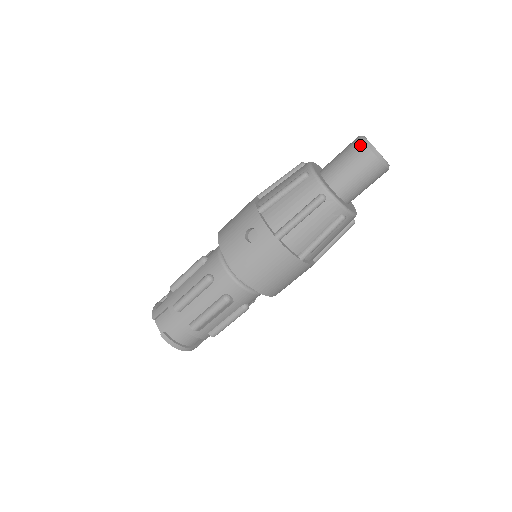
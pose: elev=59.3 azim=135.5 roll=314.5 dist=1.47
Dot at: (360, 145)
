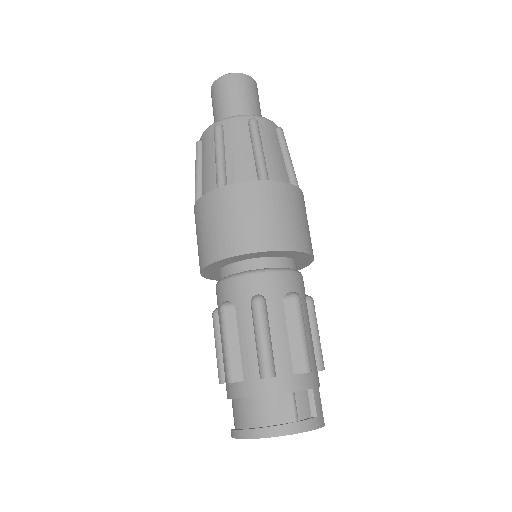
Dot at: occluded
